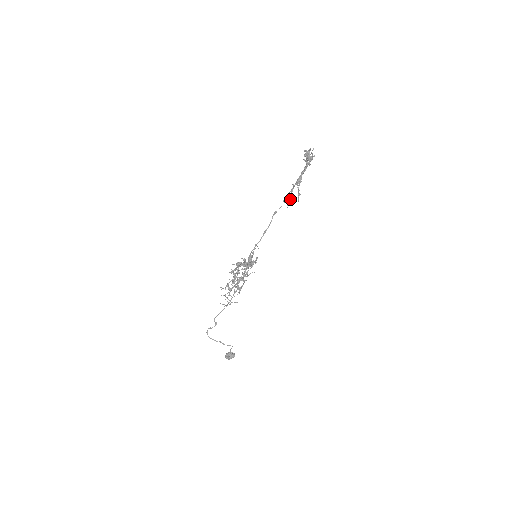
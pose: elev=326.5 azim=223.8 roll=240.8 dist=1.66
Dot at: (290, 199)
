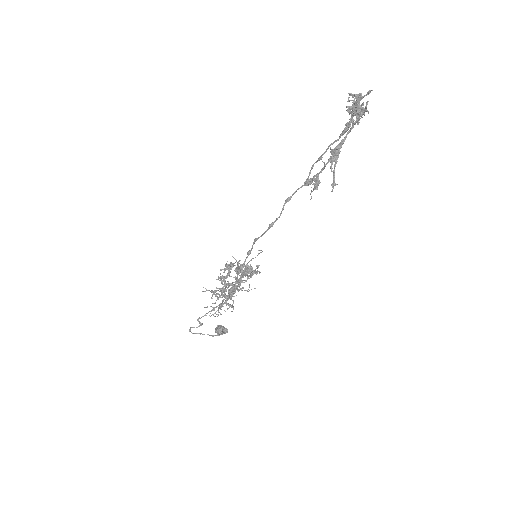
Dot at: (316, 185)
